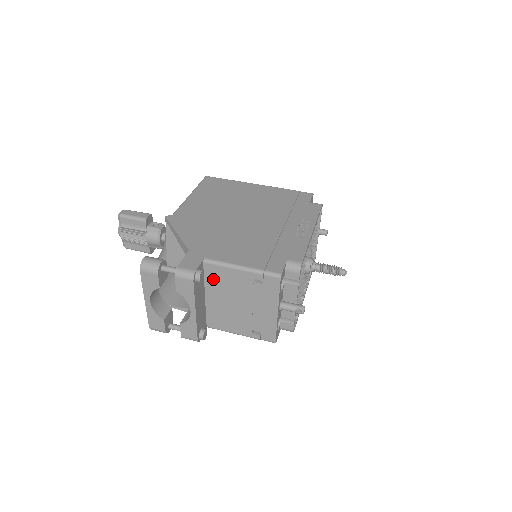
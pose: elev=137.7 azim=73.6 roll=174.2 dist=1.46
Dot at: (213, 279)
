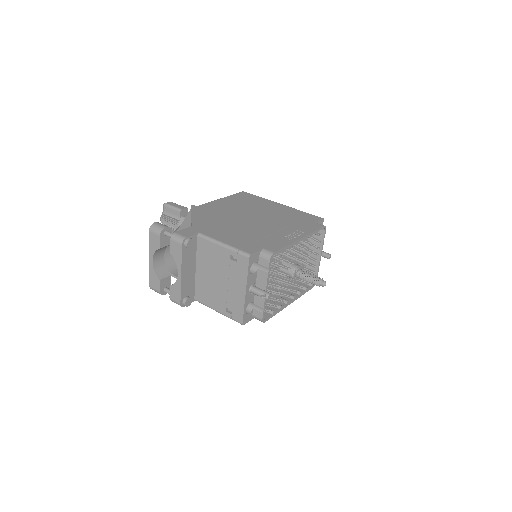
Dot at: (203, 252)
